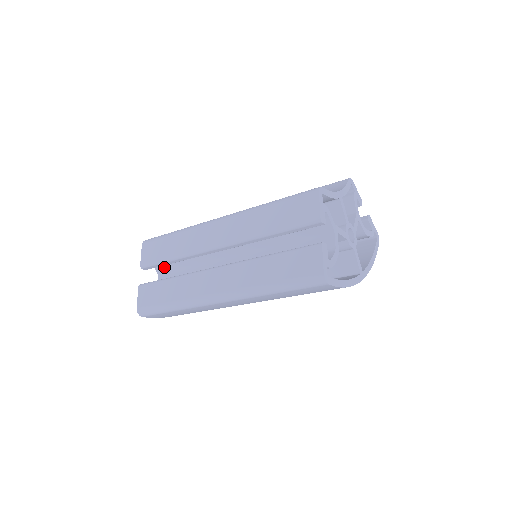
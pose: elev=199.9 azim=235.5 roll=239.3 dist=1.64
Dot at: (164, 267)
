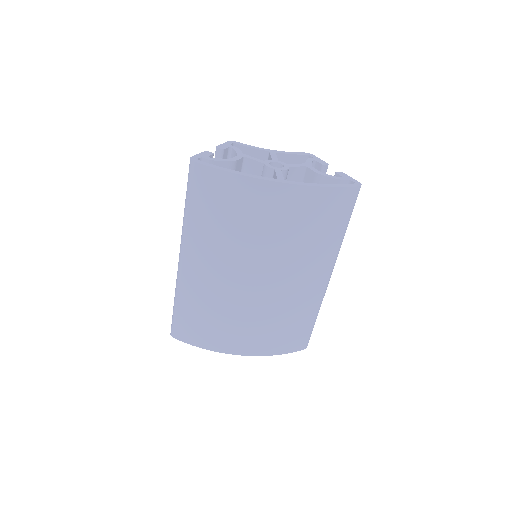
Dot at: occluded
